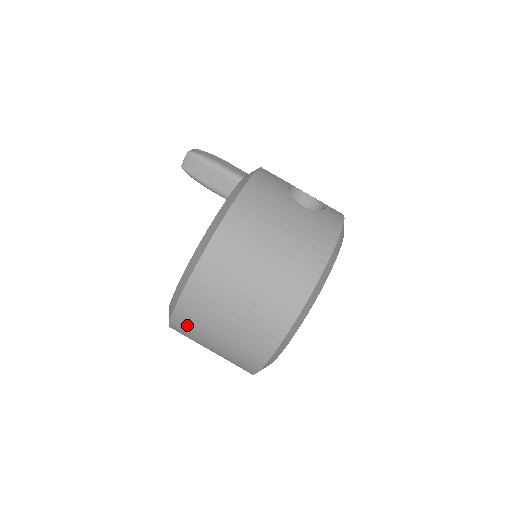
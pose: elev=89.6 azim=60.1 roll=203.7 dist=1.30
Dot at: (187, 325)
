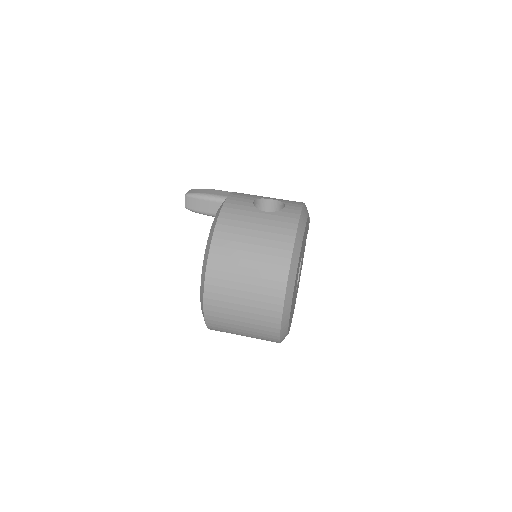
Dot at: (218, 324)
